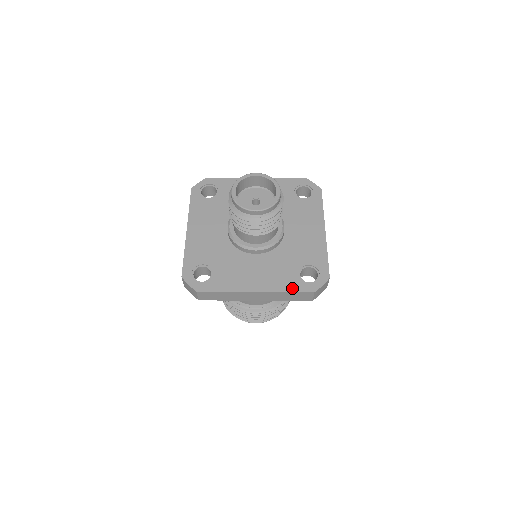
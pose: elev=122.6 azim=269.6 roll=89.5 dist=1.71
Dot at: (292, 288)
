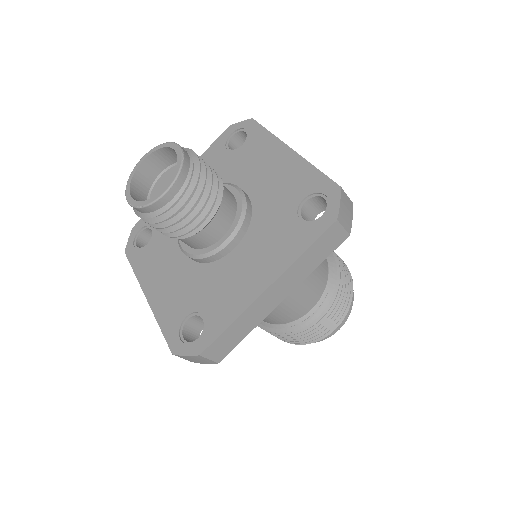
Dot at: (306, 242)
